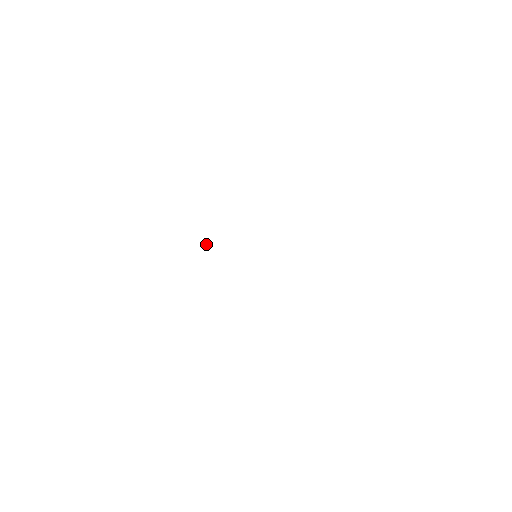
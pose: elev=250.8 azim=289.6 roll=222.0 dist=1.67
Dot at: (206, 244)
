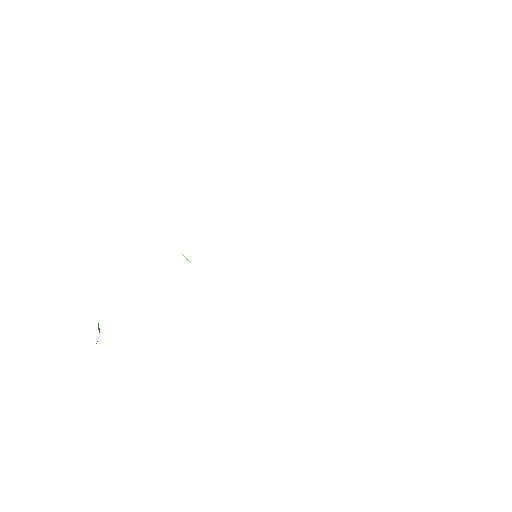
Dot at: (187, 260)
